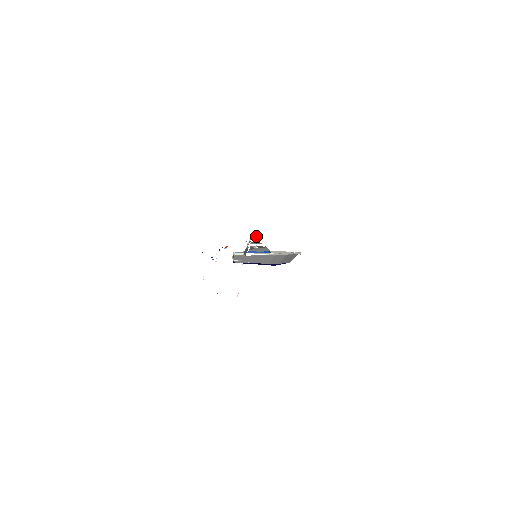
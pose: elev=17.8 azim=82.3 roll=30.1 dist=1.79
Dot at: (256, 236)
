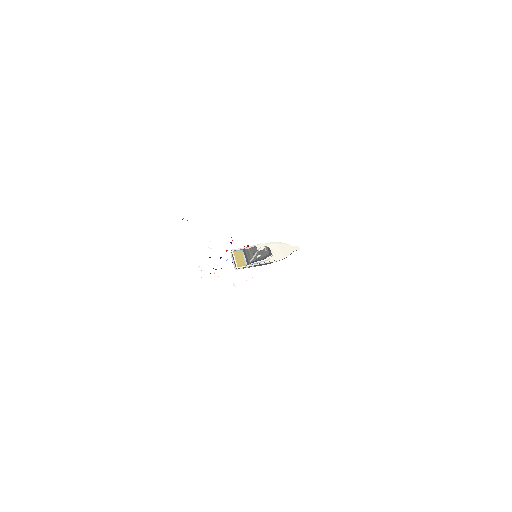
Dot at: occluded
